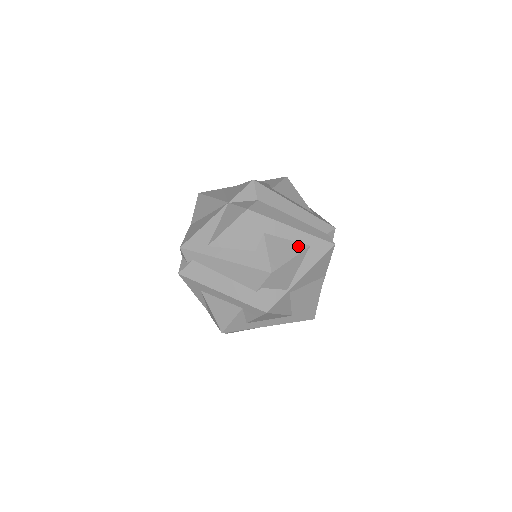
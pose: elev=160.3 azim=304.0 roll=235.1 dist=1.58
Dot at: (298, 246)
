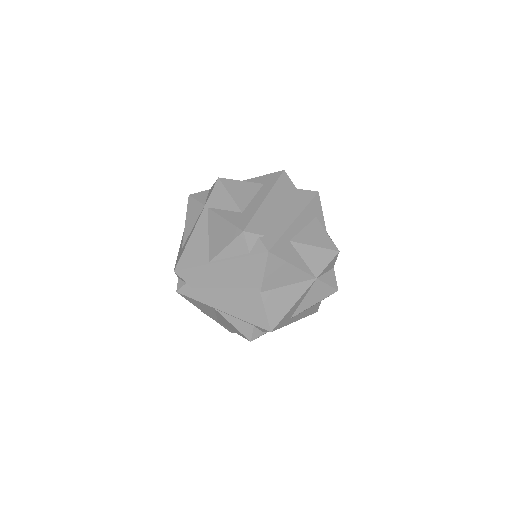
Dot at: occluded
